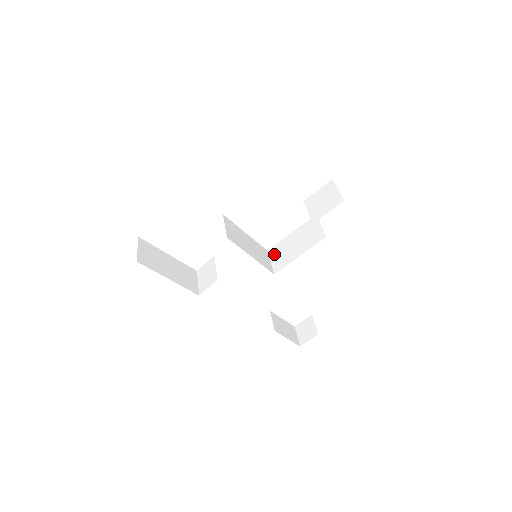
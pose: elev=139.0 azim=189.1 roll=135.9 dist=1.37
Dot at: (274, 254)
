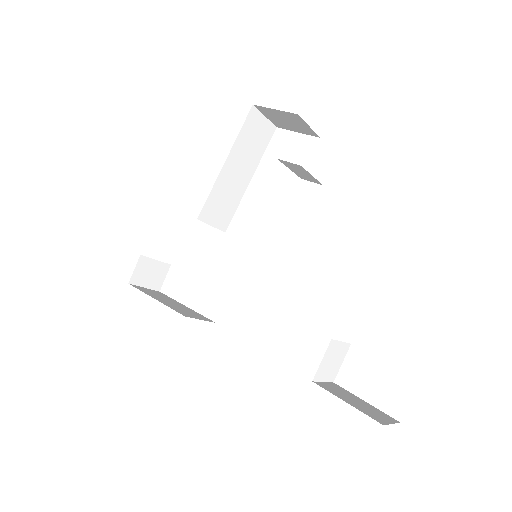
Dot at: occluded
